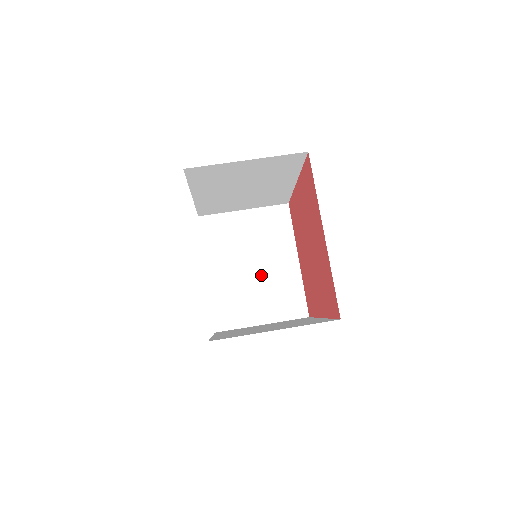
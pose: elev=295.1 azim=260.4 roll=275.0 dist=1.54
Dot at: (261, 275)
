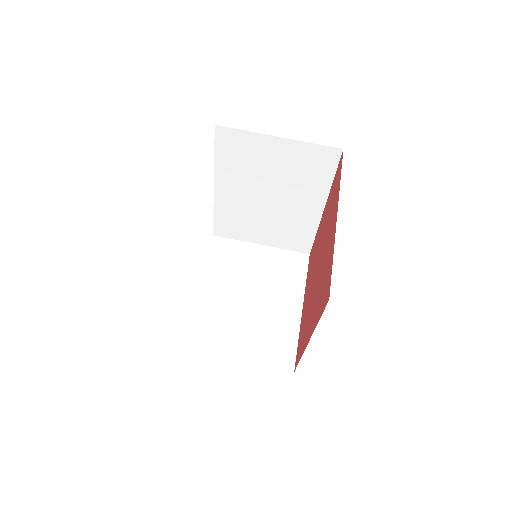
Dot at: (255, 309)
